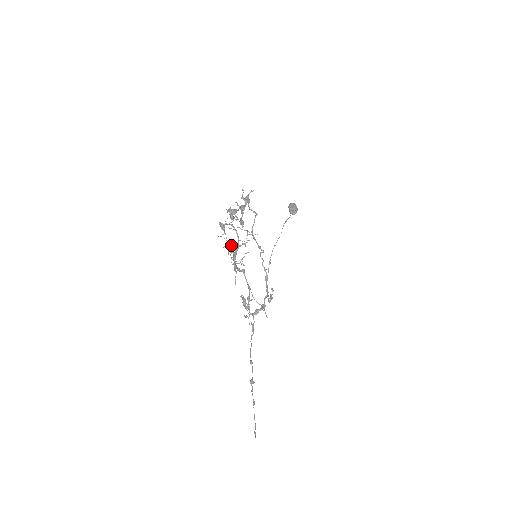
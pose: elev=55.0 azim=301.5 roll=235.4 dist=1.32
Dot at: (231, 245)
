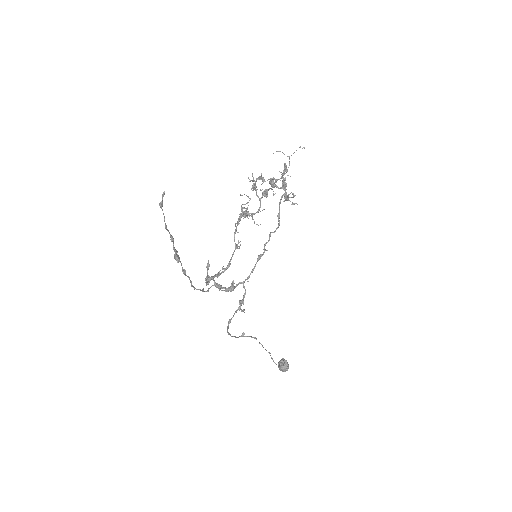
Dot at: (260, 177)
